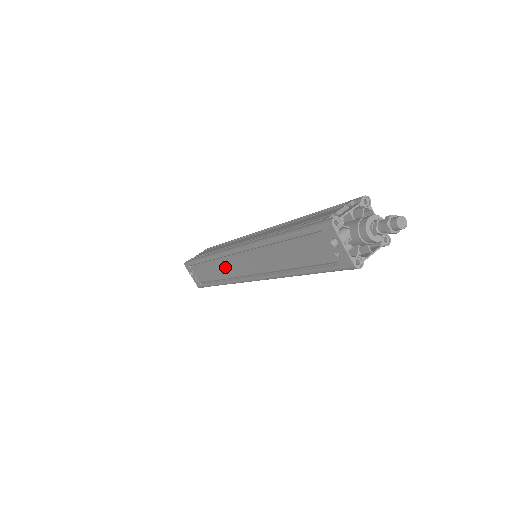
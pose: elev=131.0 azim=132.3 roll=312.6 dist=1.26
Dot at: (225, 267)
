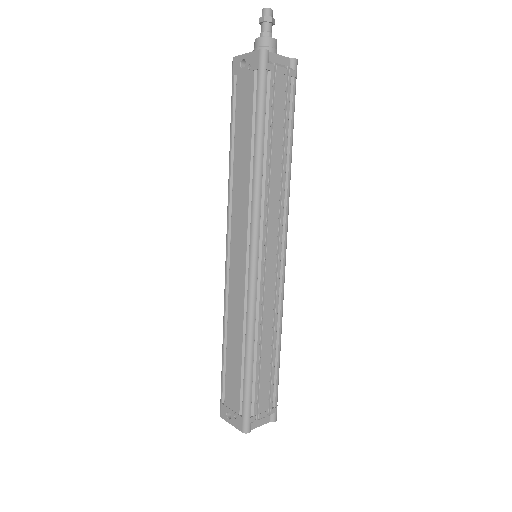
Dot at: (234, 299)
